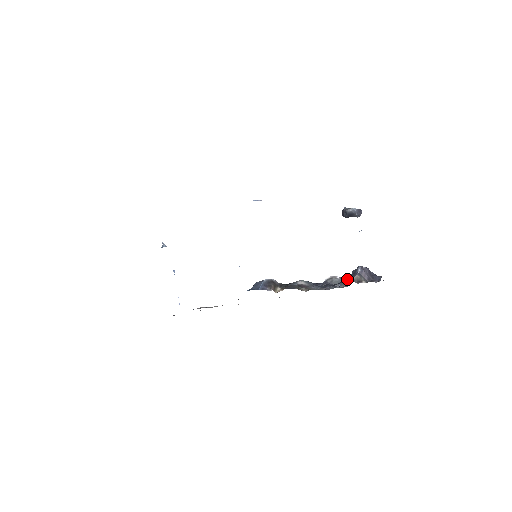
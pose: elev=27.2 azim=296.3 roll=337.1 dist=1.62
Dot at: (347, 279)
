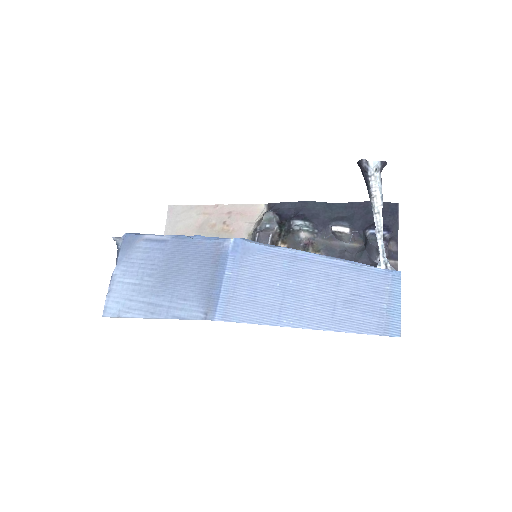
Dot at: occluded
